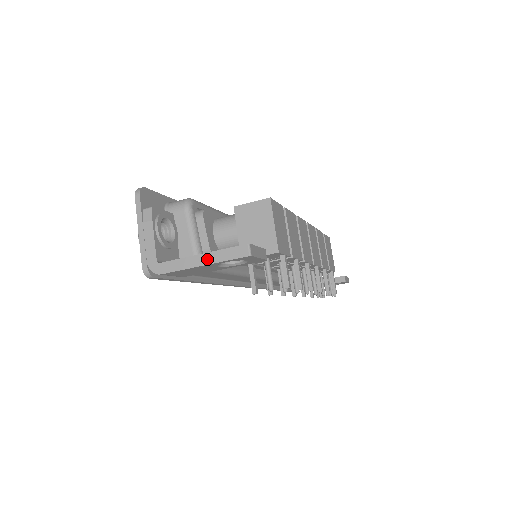
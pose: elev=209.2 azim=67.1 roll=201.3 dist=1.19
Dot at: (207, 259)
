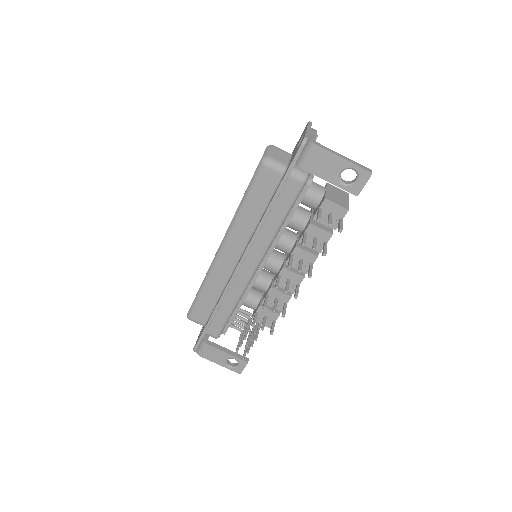
Dot at: (347, 159)
